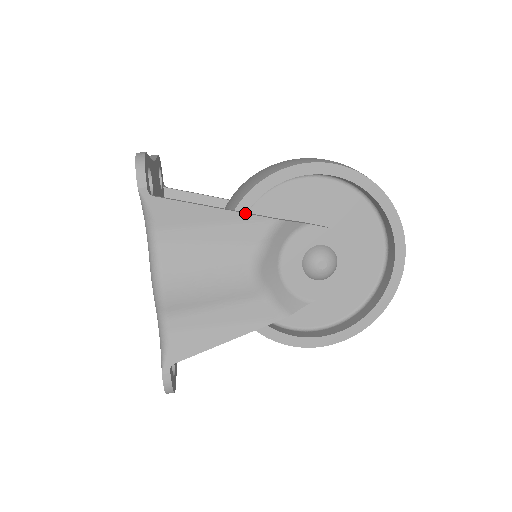
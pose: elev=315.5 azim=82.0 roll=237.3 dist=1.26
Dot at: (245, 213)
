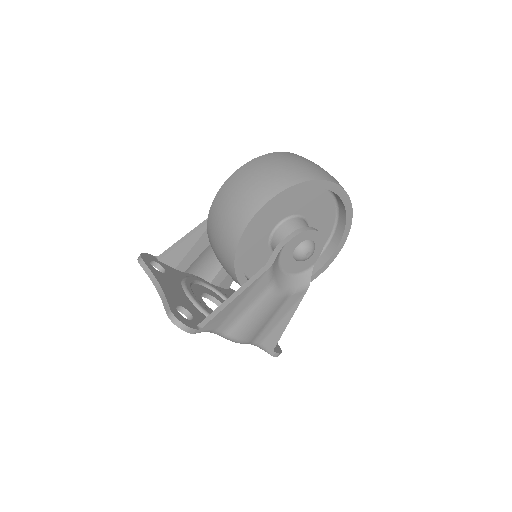
Dot at: (251, 284)
